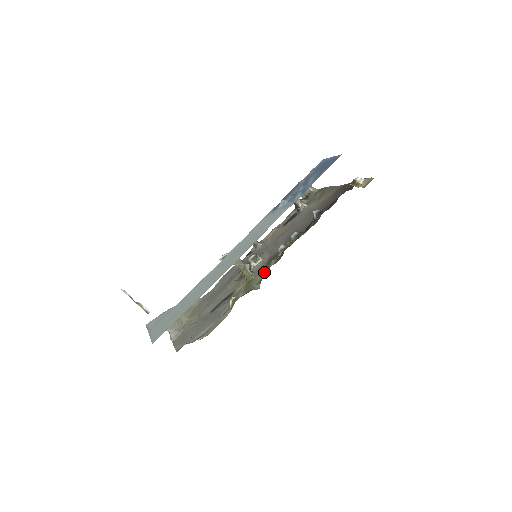
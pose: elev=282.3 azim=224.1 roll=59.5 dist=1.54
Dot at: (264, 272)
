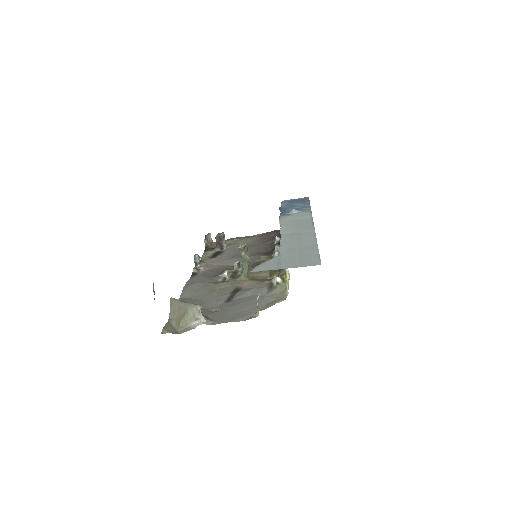
Dot at: (265, 271)
